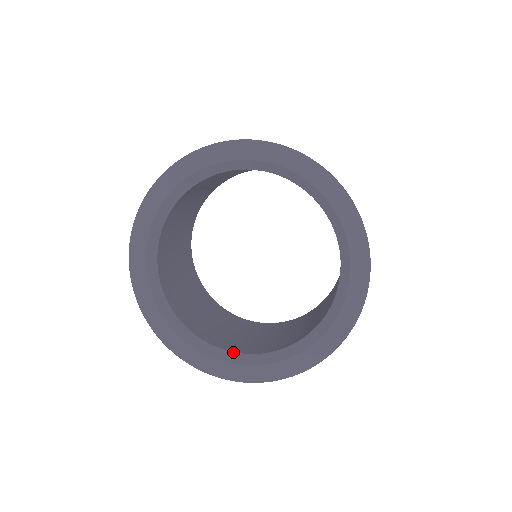
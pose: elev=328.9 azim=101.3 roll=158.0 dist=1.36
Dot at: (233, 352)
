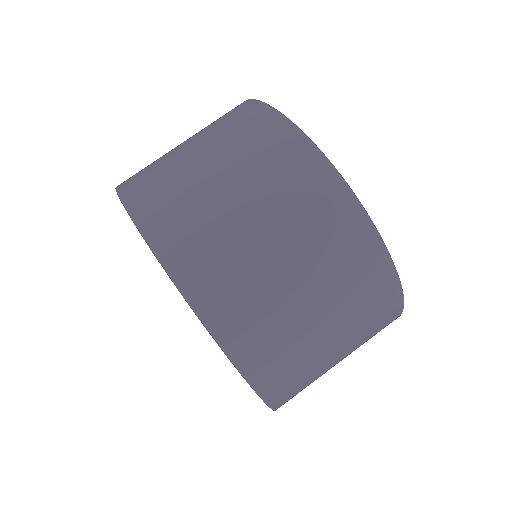
Dot at: occluded
